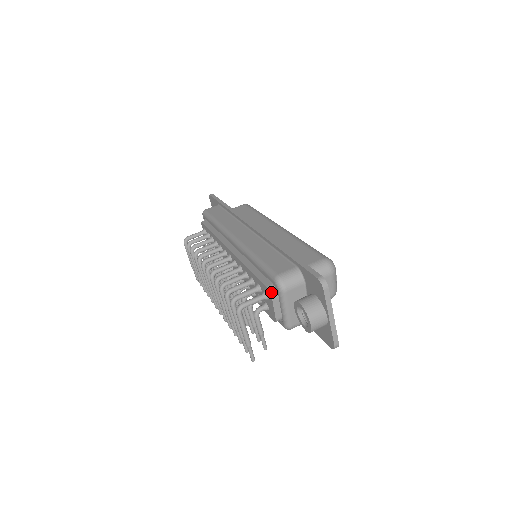
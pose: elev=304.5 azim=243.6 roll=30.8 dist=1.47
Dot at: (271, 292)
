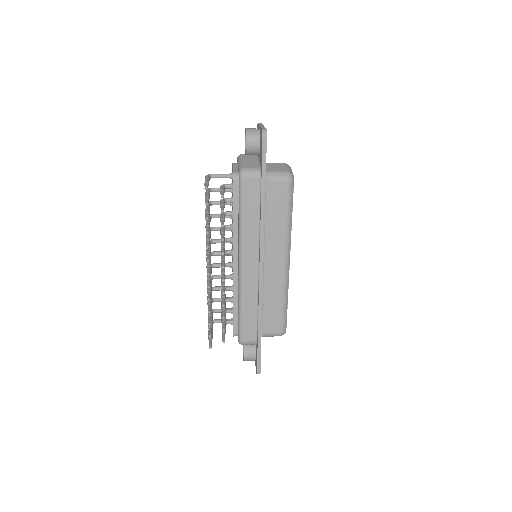
Dot at: occluded
